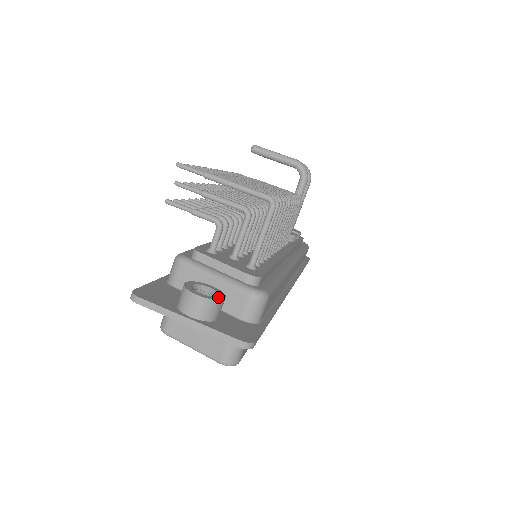
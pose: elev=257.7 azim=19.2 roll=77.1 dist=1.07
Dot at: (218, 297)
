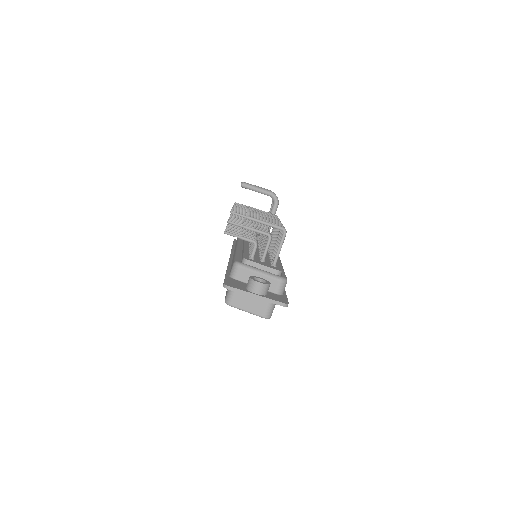
Dot at: (268, 283)
